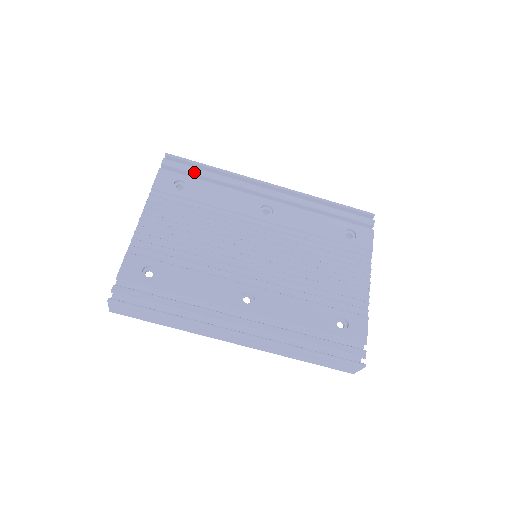
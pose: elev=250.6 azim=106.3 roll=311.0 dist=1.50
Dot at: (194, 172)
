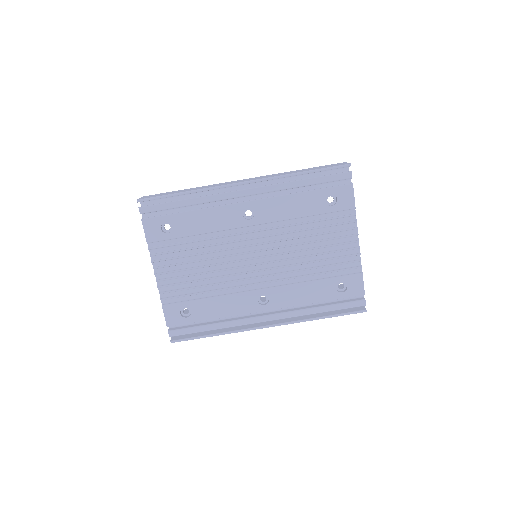
Dot at: (170, 208)
